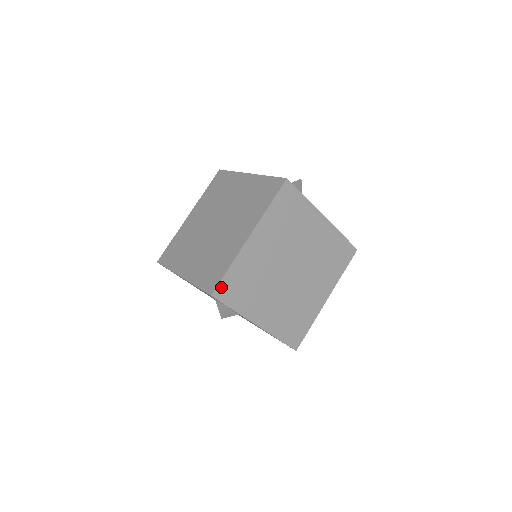
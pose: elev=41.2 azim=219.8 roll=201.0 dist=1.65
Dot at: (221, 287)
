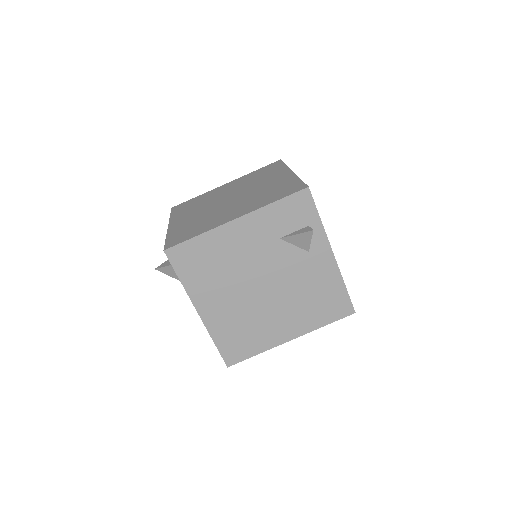
Dot at: occluded
